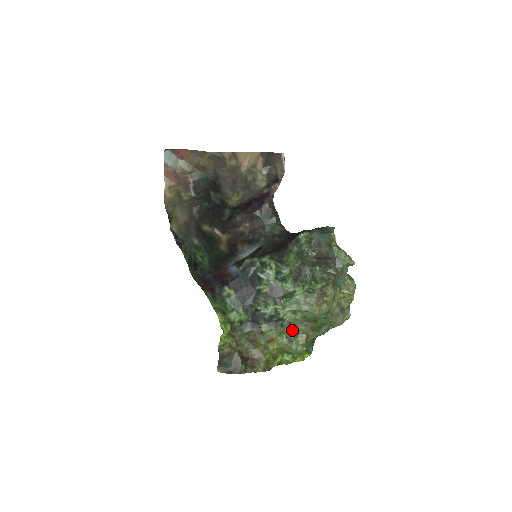
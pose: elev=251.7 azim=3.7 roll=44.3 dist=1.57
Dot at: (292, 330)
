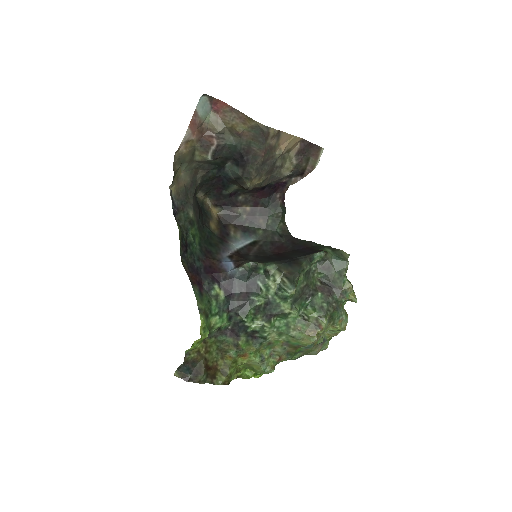
Dot at: (268, 349)
